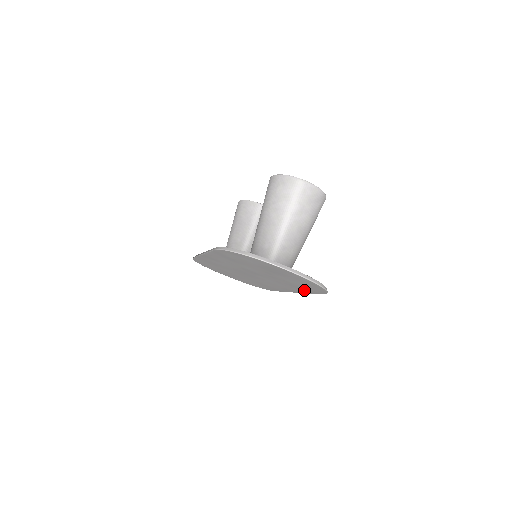
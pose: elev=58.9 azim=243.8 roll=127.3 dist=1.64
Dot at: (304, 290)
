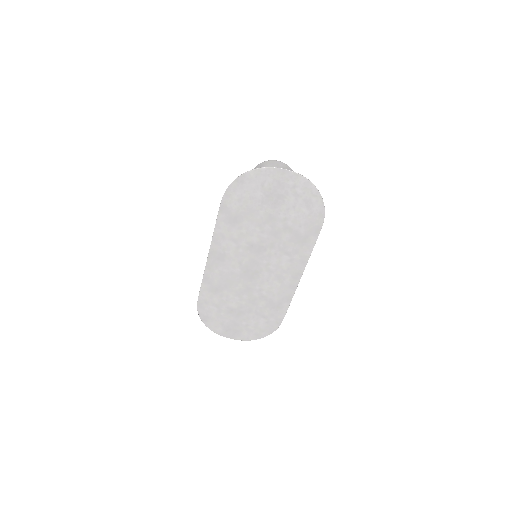
Dot at: (307, 241)
